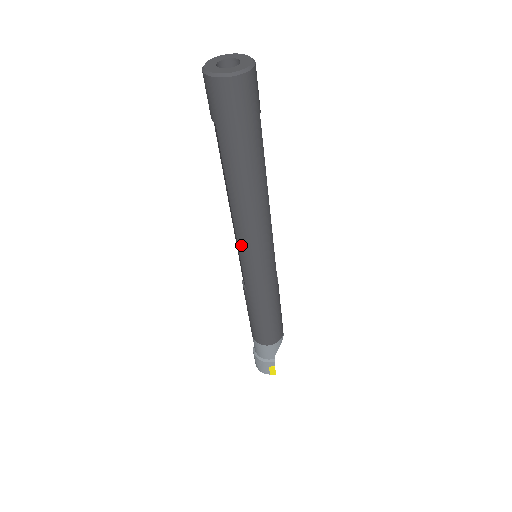
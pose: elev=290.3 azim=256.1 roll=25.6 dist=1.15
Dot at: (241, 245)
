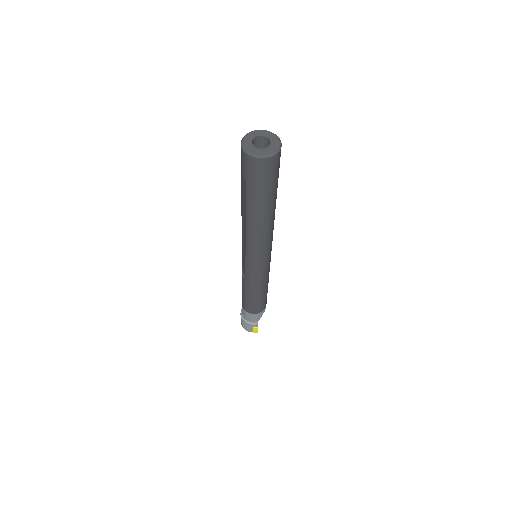
Dot at: (249, 253)
